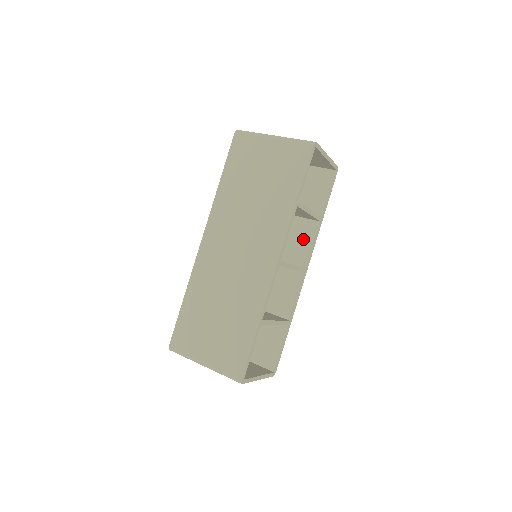
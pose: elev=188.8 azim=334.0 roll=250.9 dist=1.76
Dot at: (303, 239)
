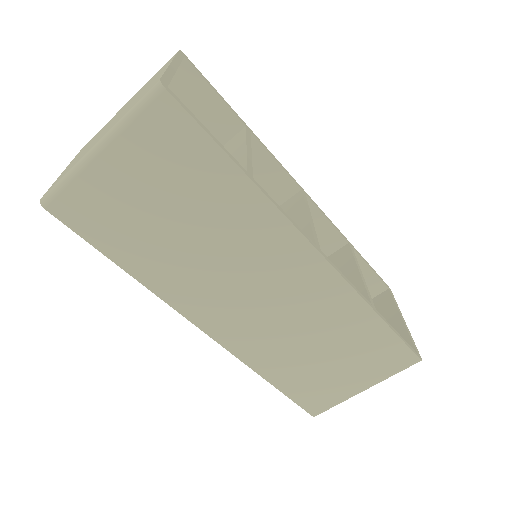
Dot at: (258, 170)
